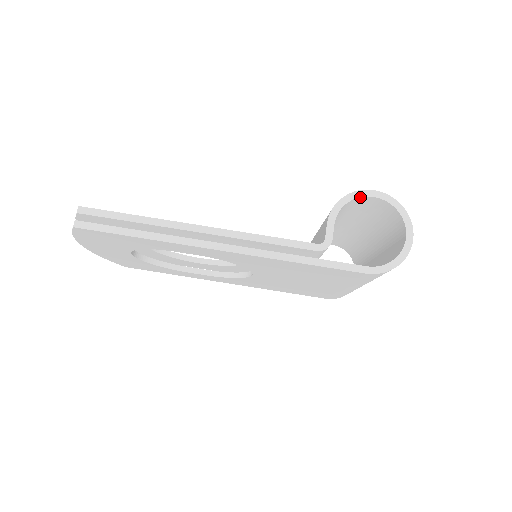
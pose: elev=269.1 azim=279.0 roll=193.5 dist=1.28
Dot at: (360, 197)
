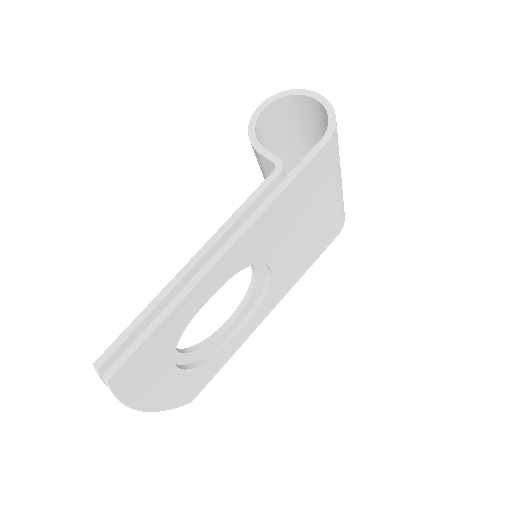
Dot at: (257, 119)
